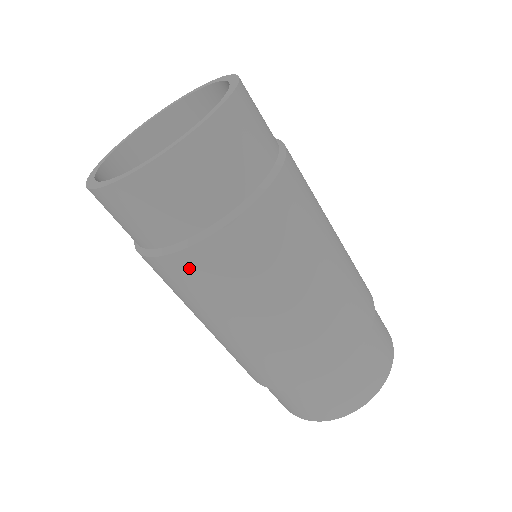
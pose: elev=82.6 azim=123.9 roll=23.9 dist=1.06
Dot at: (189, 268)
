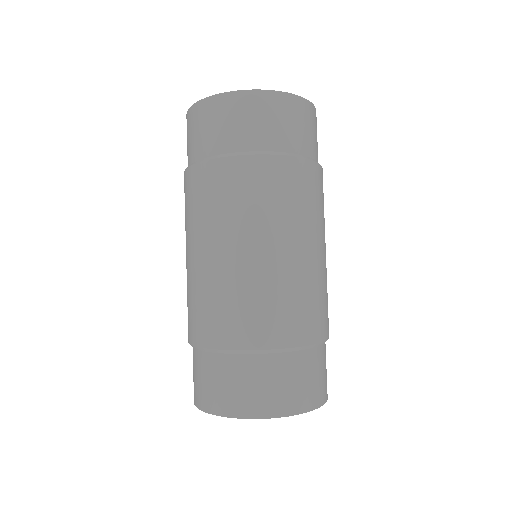
Dot at: (214, 176)
